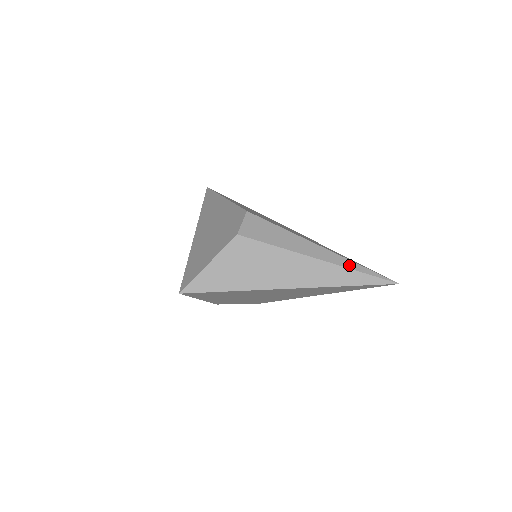
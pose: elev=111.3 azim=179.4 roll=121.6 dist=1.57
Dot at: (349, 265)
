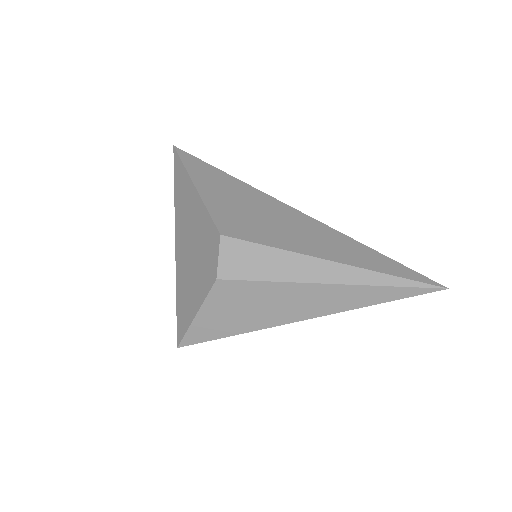
Dot at: (374, 280)
